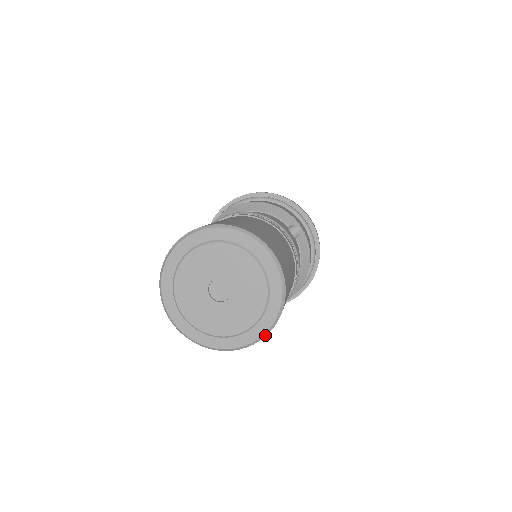
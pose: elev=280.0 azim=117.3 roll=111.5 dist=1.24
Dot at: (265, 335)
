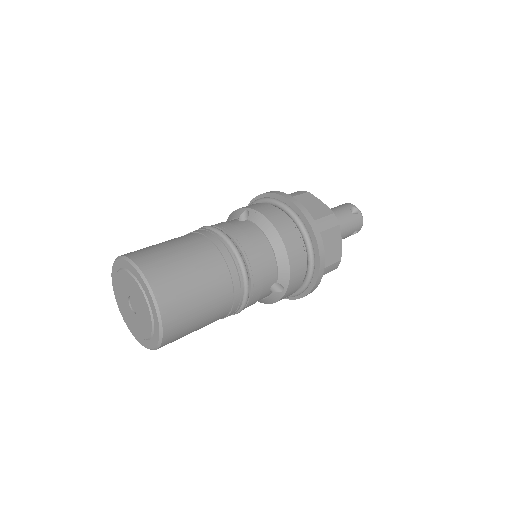
Dot at: (137, 339)
